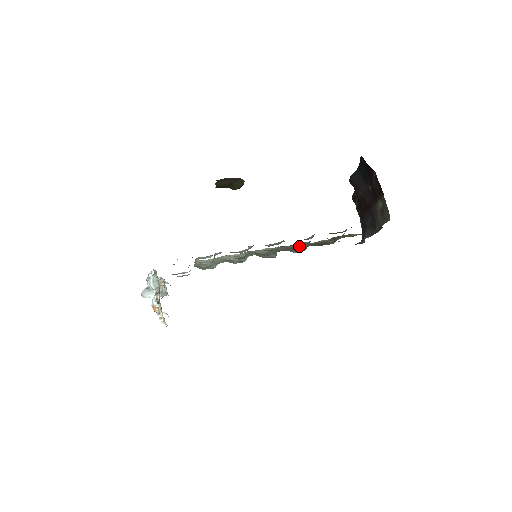
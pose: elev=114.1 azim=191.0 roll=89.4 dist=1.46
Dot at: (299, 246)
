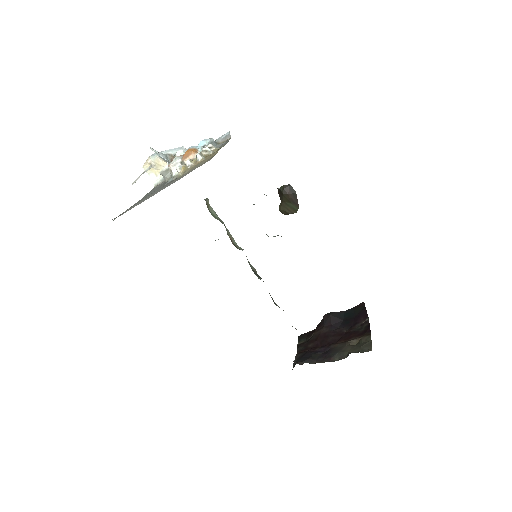
Dot at: (273, 300)
